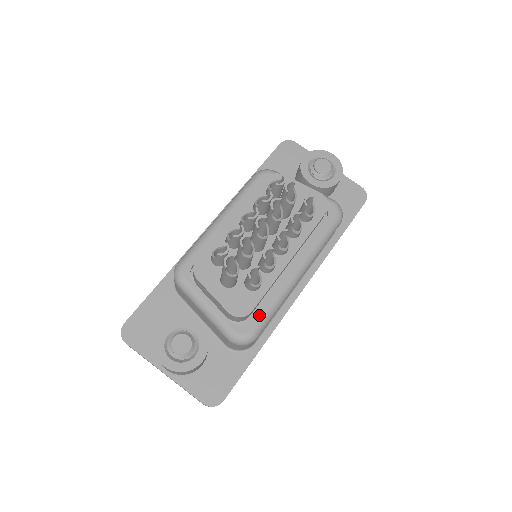
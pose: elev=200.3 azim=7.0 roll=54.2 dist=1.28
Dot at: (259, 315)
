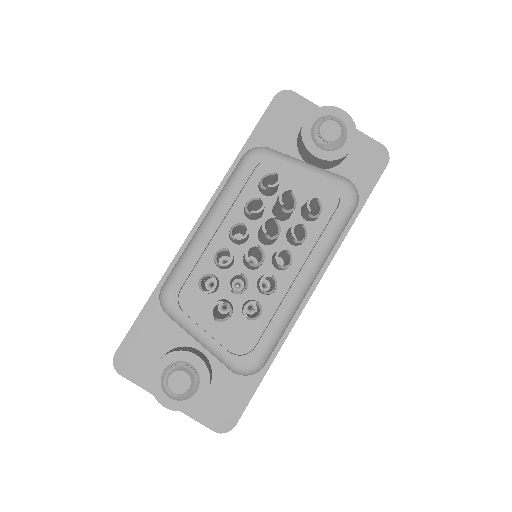
Dot at: (264, 341)
